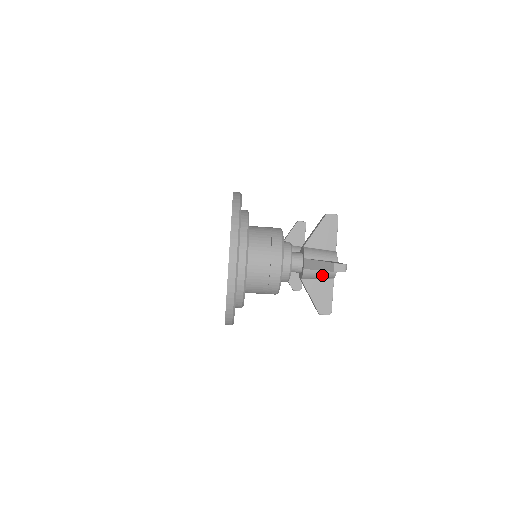
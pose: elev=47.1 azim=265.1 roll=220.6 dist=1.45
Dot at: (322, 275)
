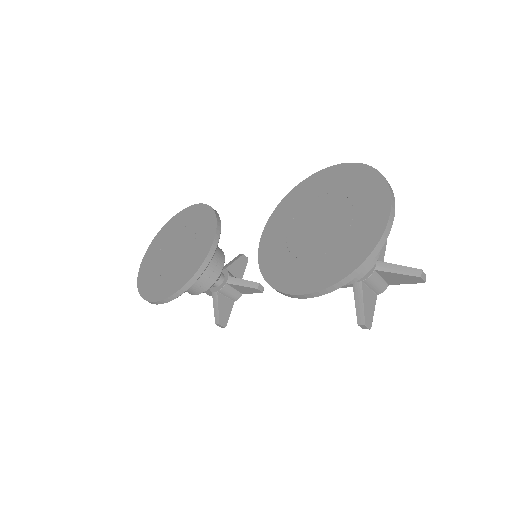
Dot at: (378, 285)
